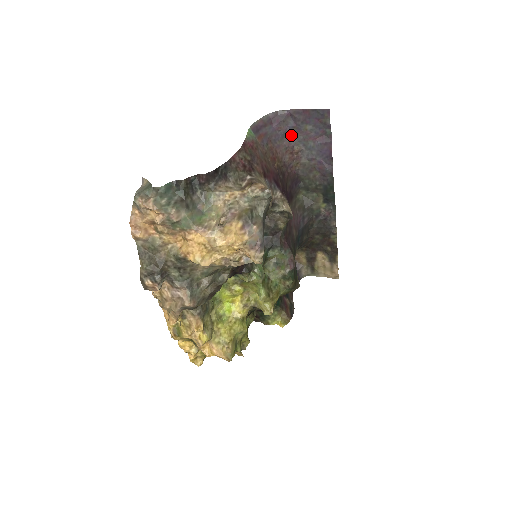
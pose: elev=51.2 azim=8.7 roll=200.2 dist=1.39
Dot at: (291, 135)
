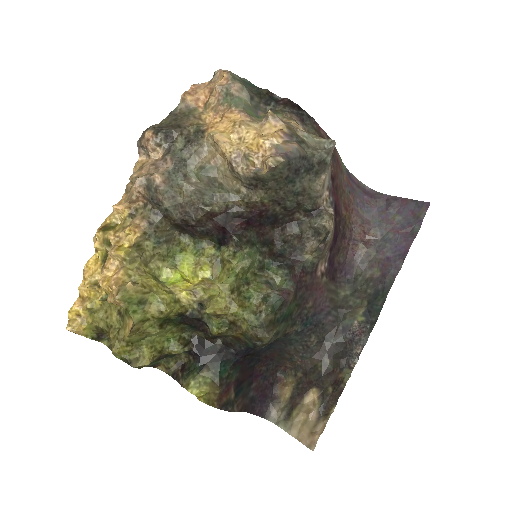
Dot at: (375, 218)
